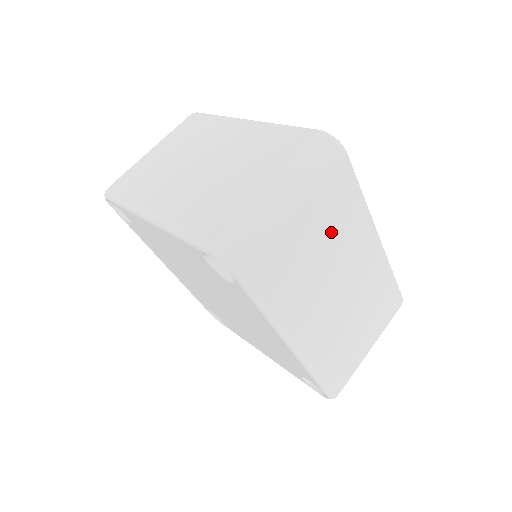
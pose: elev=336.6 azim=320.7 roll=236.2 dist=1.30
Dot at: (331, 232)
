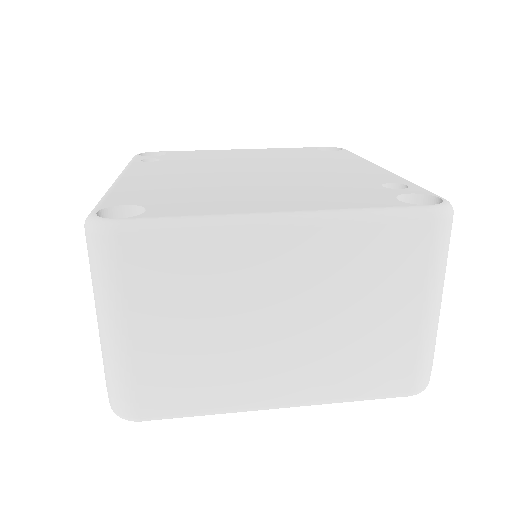
Dot at: occluded
